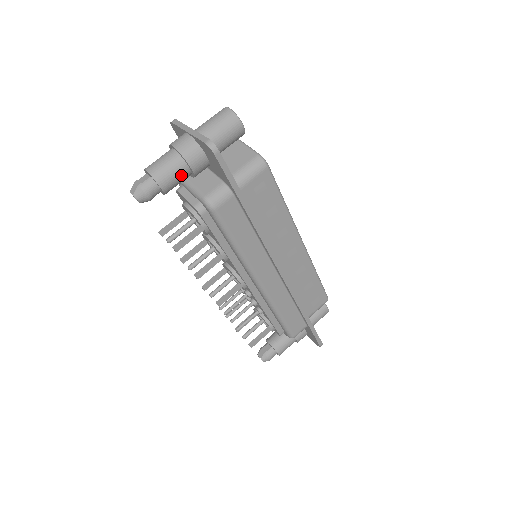
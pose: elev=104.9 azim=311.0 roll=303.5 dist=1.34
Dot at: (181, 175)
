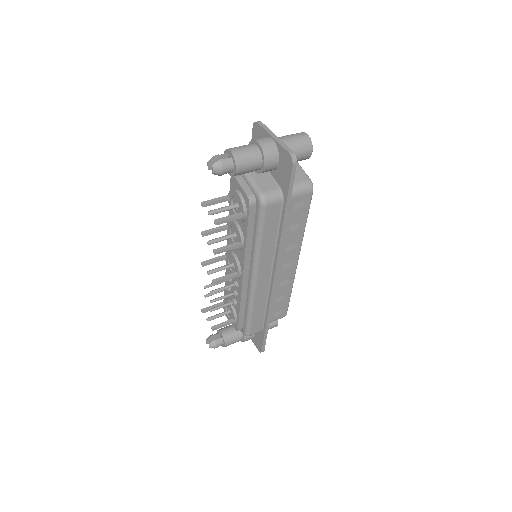
Dot at: (254, 167)
